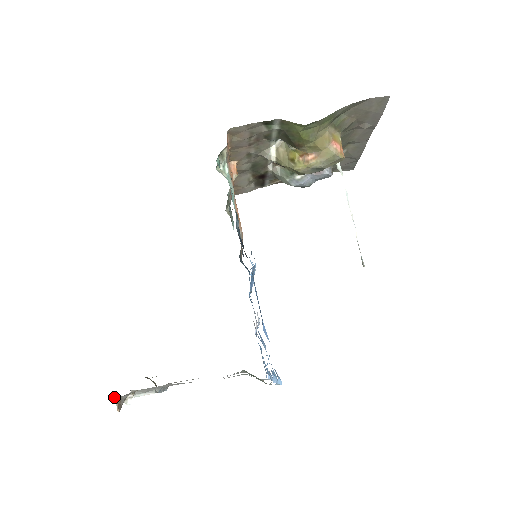
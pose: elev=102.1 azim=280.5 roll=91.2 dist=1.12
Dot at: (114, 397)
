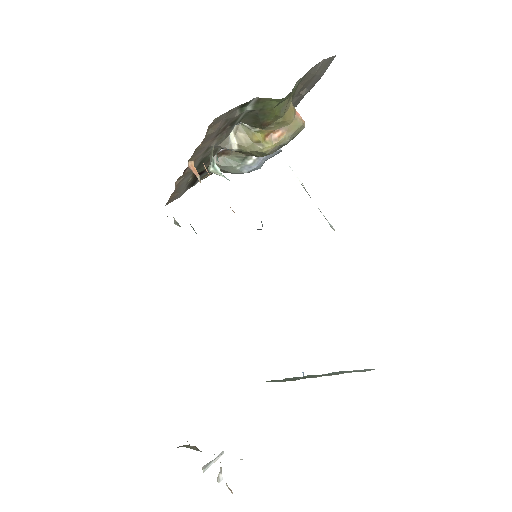
Dot at: occluded
